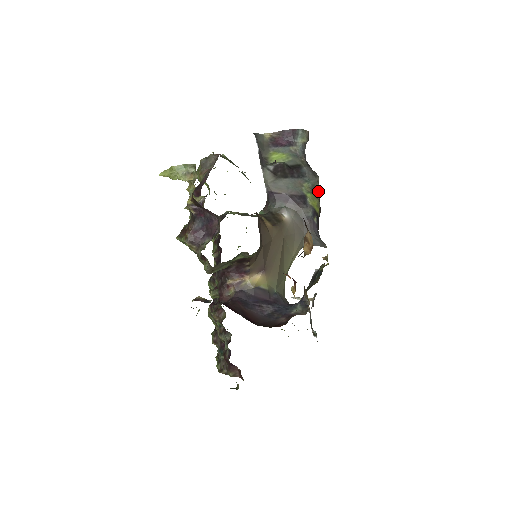
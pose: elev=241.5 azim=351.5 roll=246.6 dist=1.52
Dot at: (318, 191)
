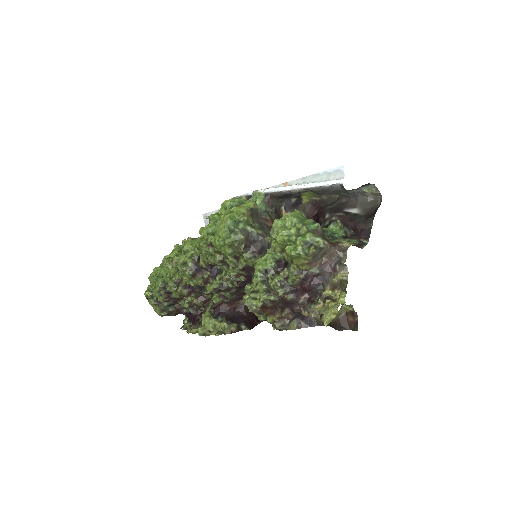
Dot at: occluded
